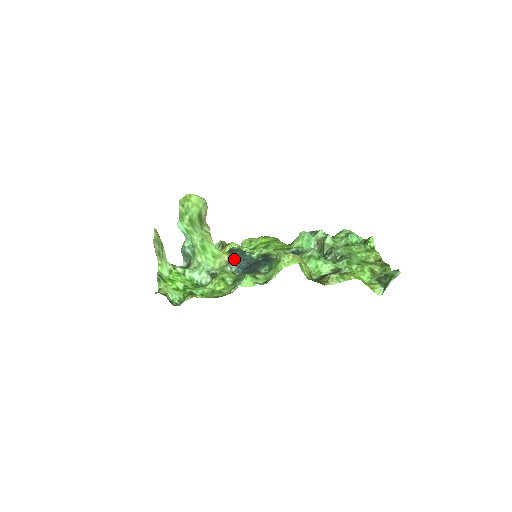
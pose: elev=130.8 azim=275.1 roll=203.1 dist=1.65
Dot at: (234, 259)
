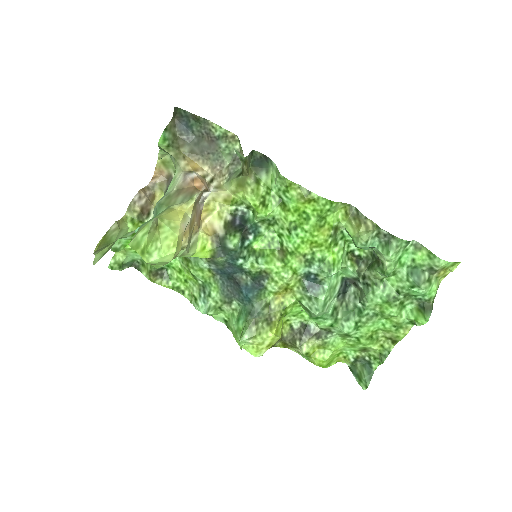
Dot at: (216, 263)
